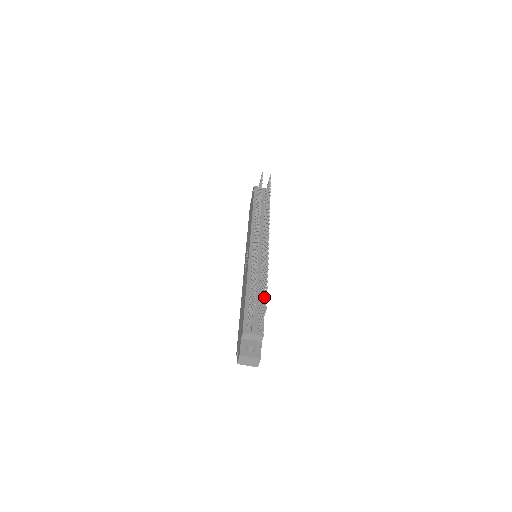
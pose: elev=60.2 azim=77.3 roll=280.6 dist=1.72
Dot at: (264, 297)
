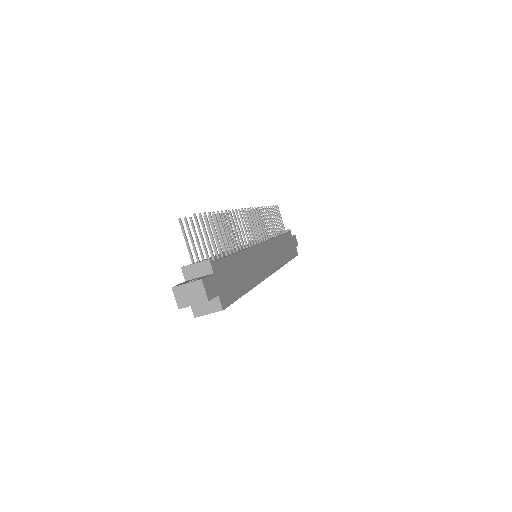
Dot at: (215, 232)
